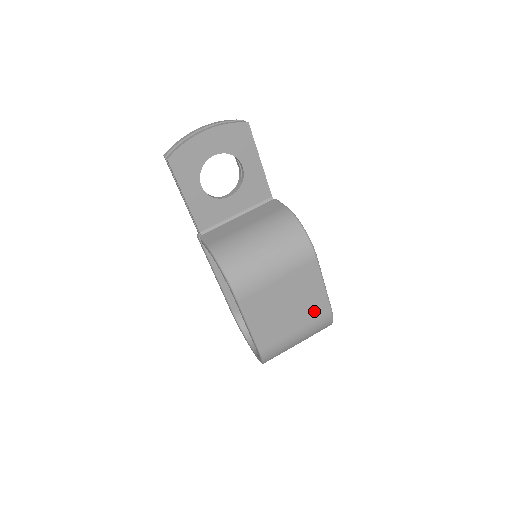
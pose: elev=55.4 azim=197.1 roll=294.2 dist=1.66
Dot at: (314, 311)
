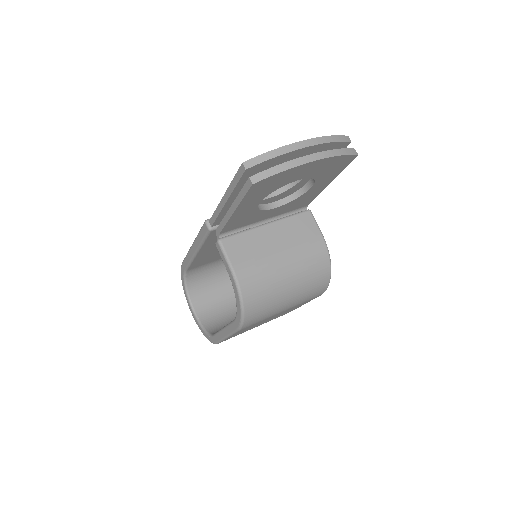
Dot at: (281, 315)
